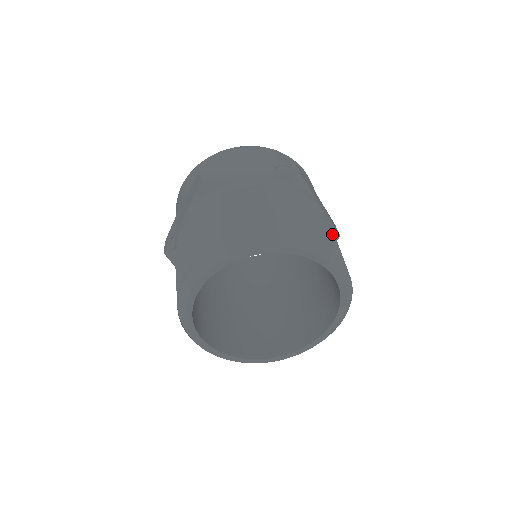
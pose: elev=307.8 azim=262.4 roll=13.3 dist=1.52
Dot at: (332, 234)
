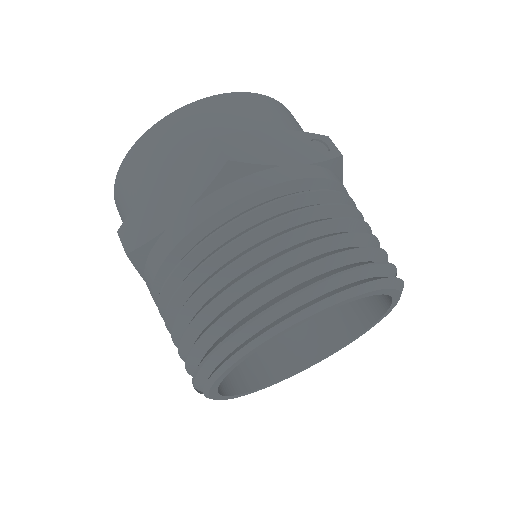
Dot at: occluded
